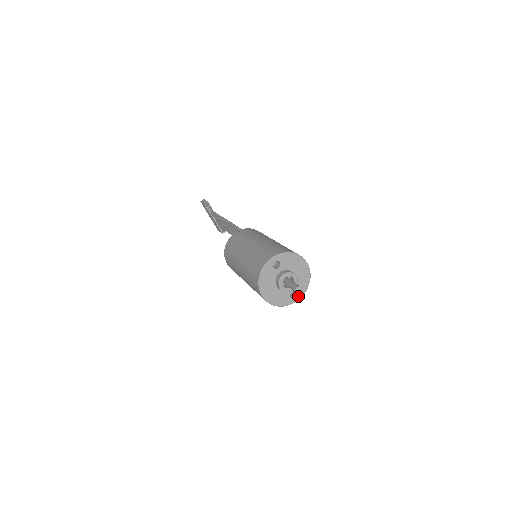
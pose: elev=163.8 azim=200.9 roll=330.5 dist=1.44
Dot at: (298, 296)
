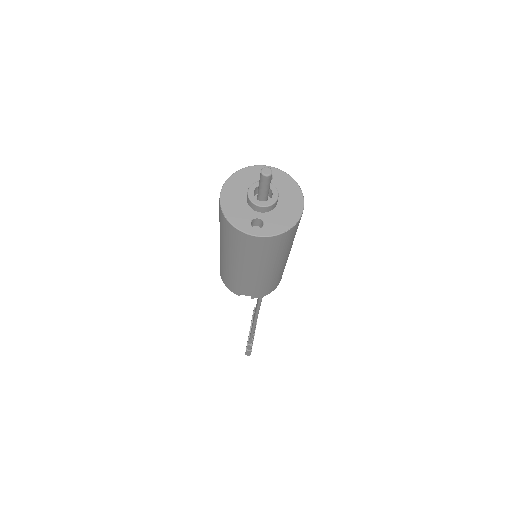
Dot at: (261, 231)
